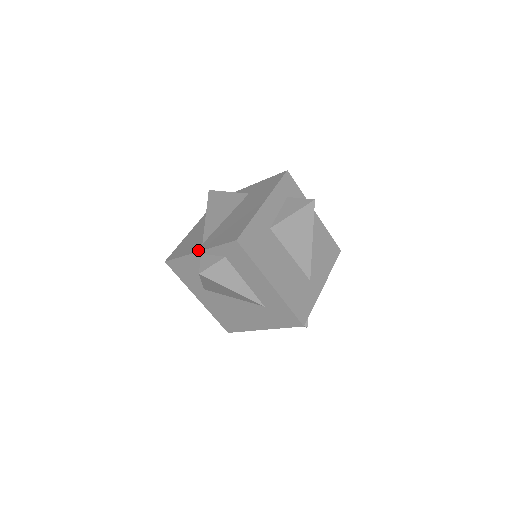
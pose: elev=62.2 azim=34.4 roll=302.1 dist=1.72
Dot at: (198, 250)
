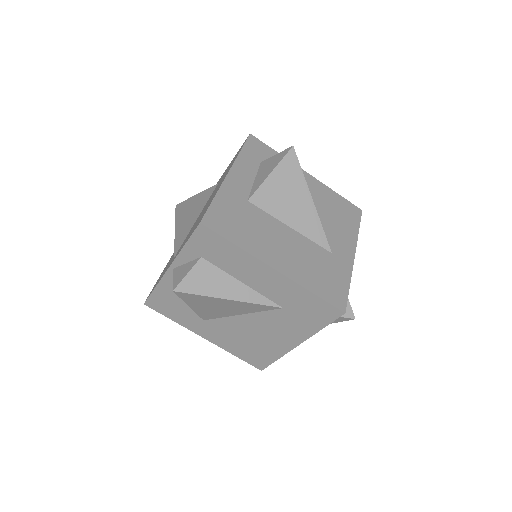
Dot at: (169, 266)
